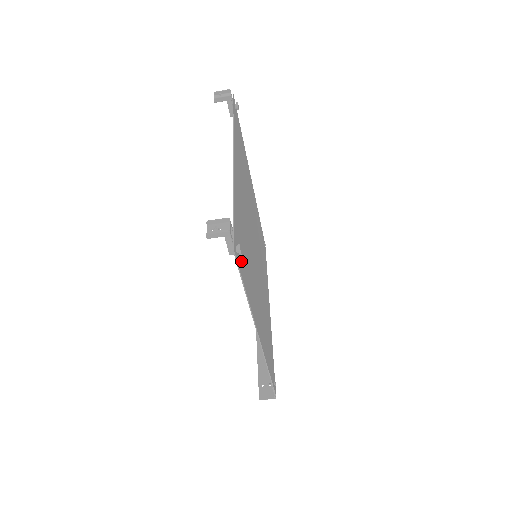
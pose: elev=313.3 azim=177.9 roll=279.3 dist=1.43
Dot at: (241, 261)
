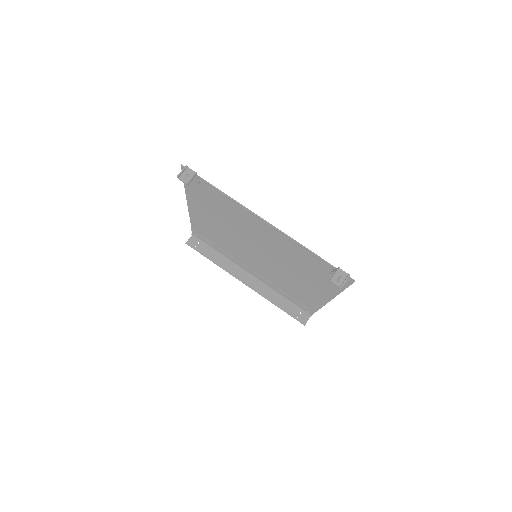
Dot at: occluded
